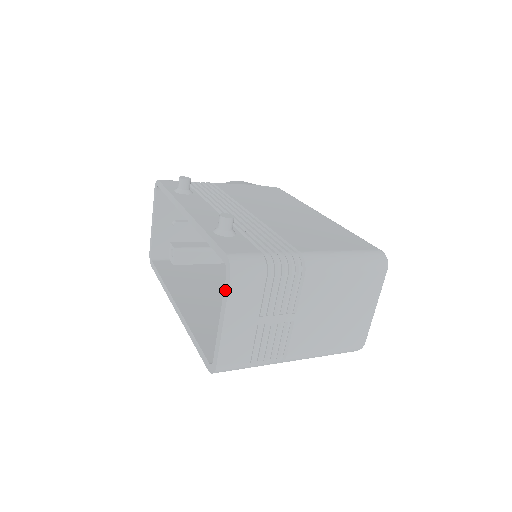
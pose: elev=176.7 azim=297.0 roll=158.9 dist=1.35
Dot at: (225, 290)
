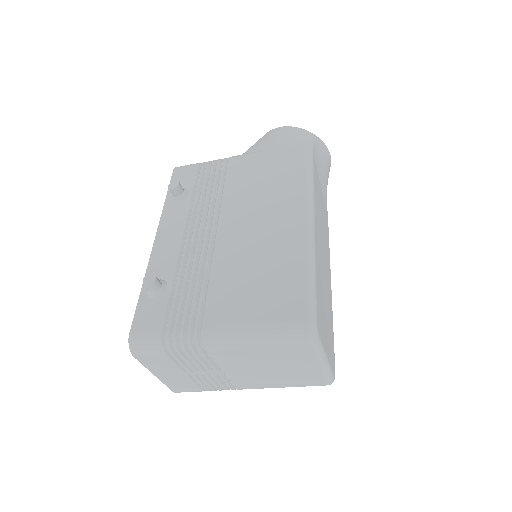
Dot at: occluded
